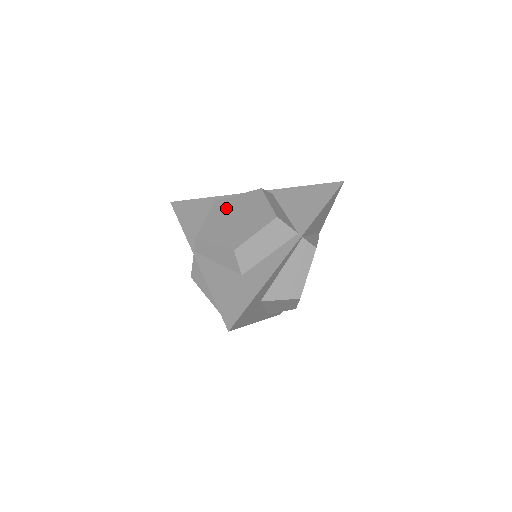
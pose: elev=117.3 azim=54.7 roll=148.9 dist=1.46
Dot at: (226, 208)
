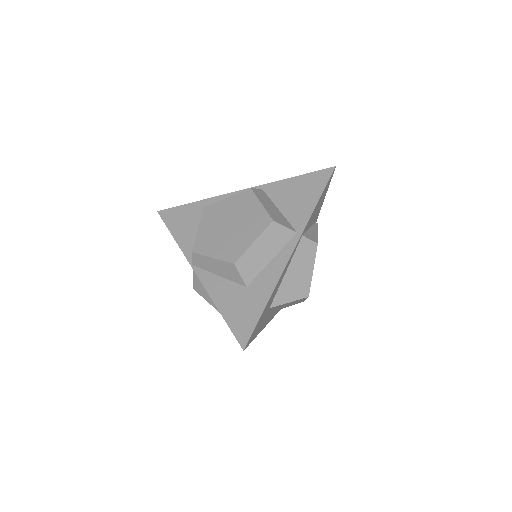
Dot at: (217, 215)
